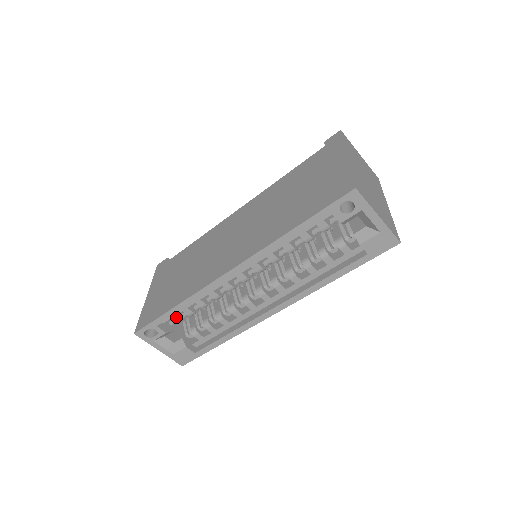
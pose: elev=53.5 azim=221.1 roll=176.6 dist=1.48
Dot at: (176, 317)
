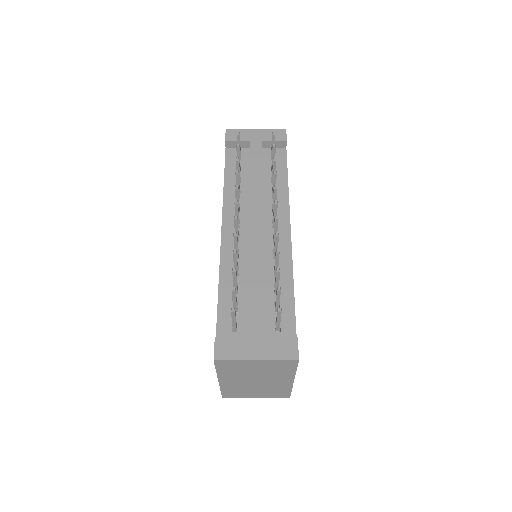
Dot at: occluded
